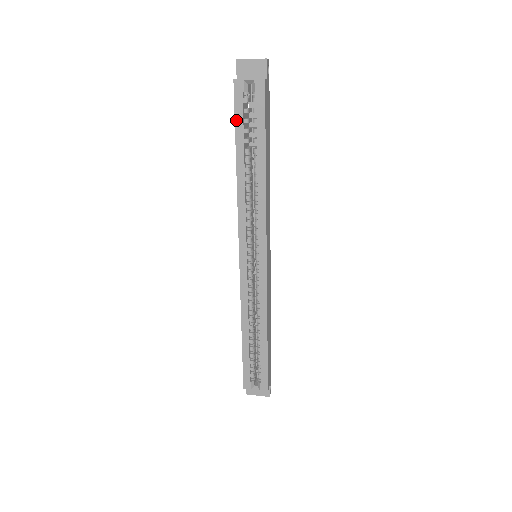
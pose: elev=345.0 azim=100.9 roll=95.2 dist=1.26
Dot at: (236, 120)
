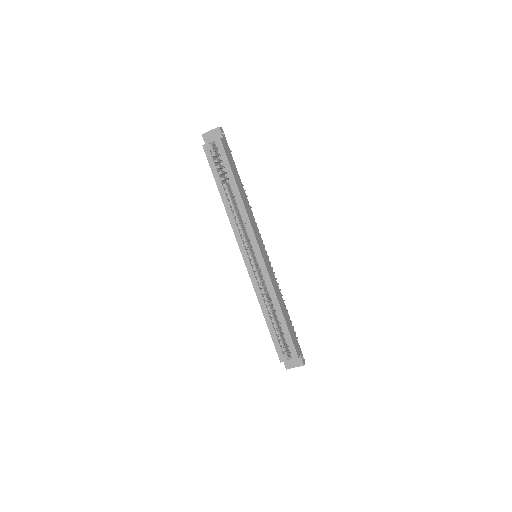
Dot at: (212, 169)
